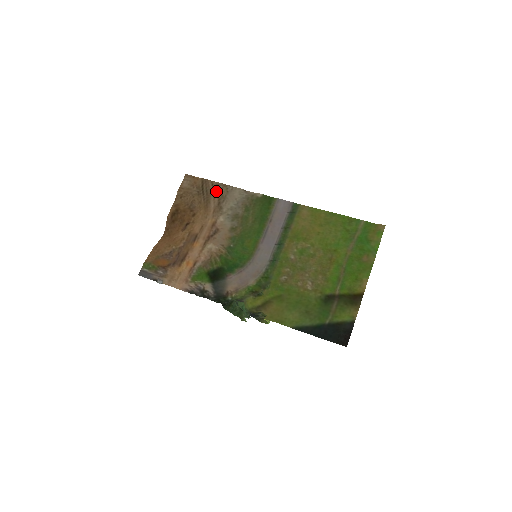
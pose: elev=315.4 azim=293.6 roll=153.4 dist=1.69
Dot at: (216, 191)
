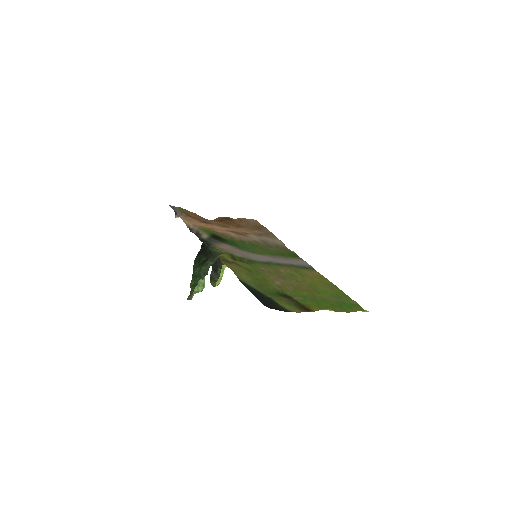
Dot at: (266, 232)
